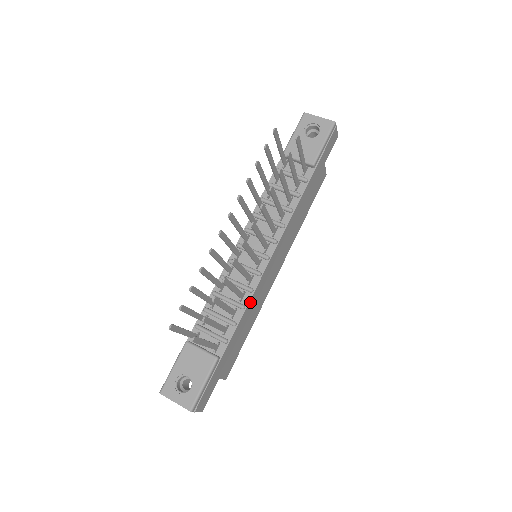
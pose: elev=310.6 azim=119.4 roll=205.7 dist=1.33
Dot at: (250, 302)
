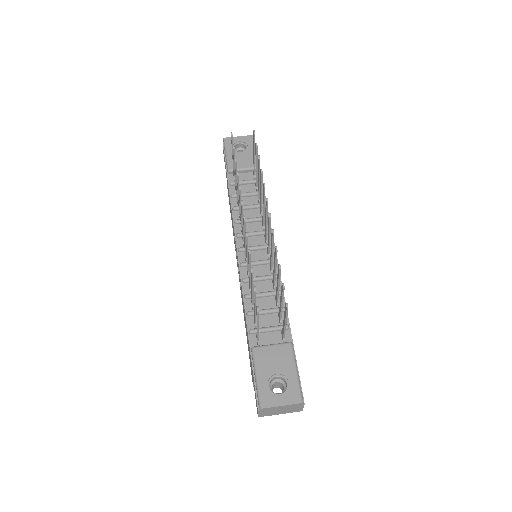
Dot at: occluded
